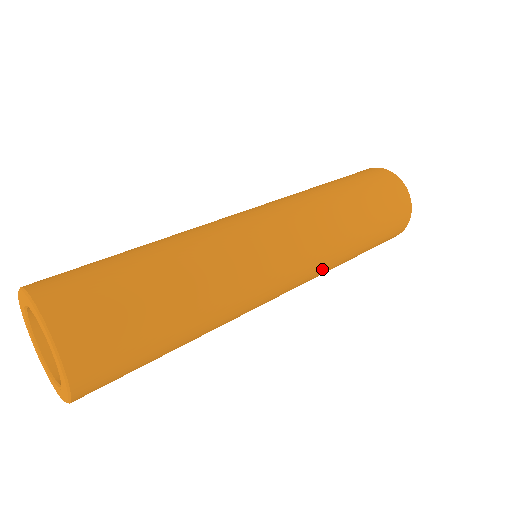
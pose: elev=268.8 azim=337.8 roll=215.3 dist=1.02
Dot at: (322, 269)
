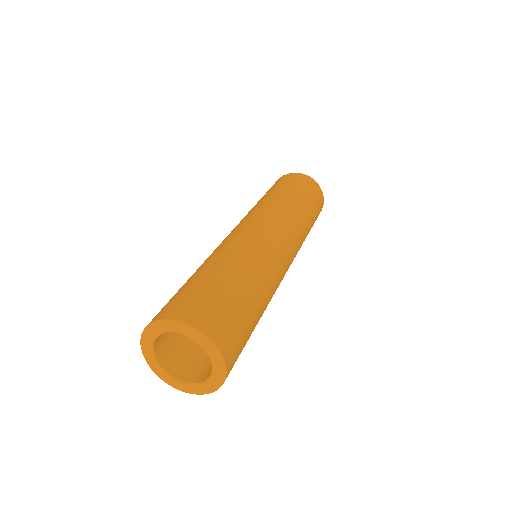
Dot at: occluded
